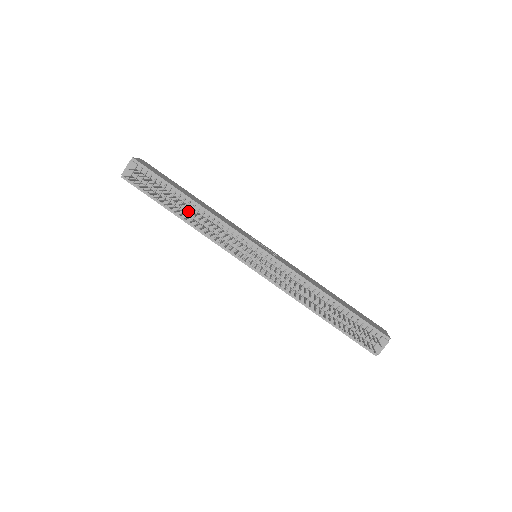
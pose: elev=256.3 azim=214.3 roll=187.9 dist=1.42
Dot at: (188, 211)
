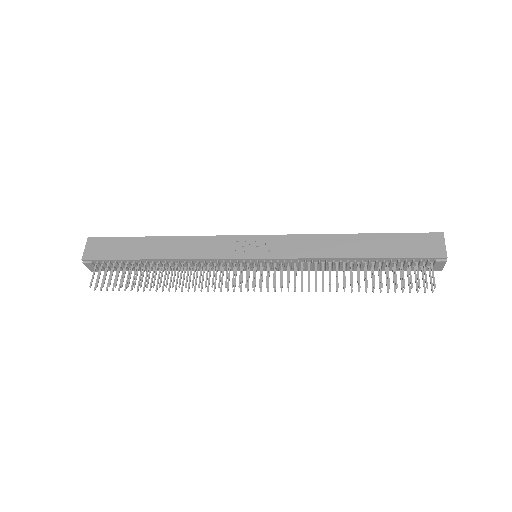
Dot at: occluded
